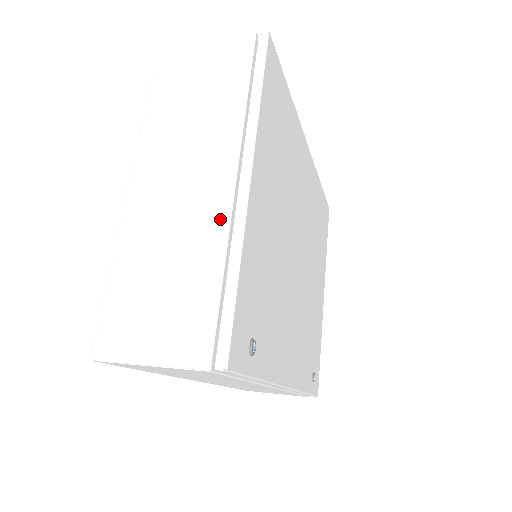
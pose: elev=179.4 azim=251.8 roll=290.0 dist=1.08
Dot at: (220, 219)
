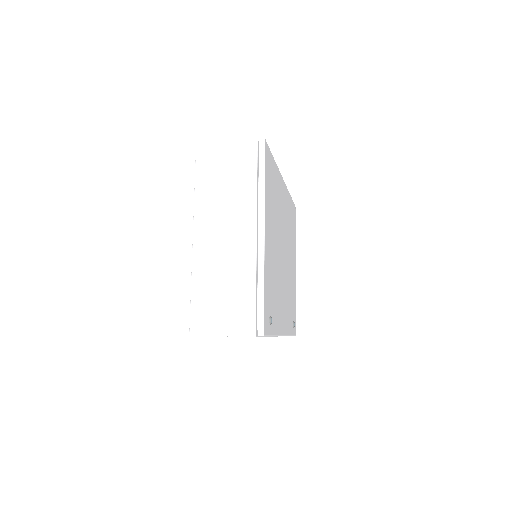
Dot at: (251, 257)
